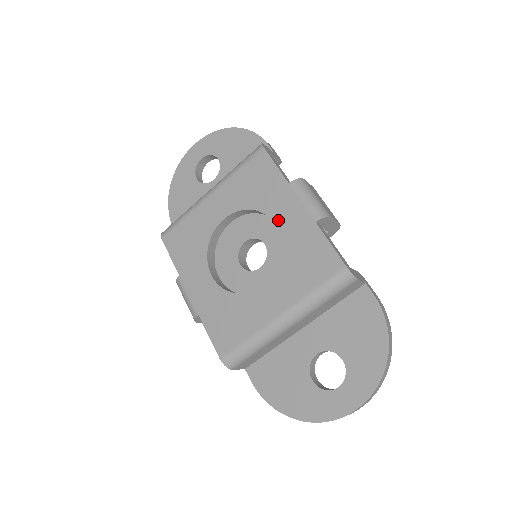
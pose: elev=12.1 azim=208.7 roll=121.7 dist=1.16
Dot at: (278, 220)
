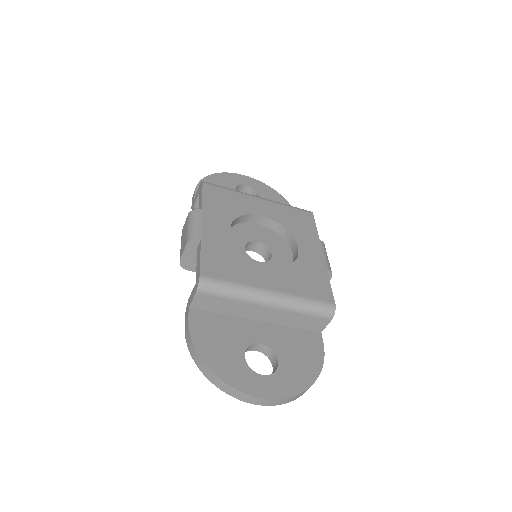
Dot at: (302, 248)
